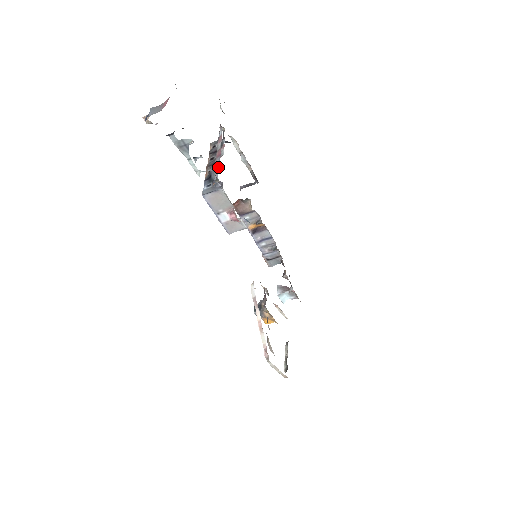
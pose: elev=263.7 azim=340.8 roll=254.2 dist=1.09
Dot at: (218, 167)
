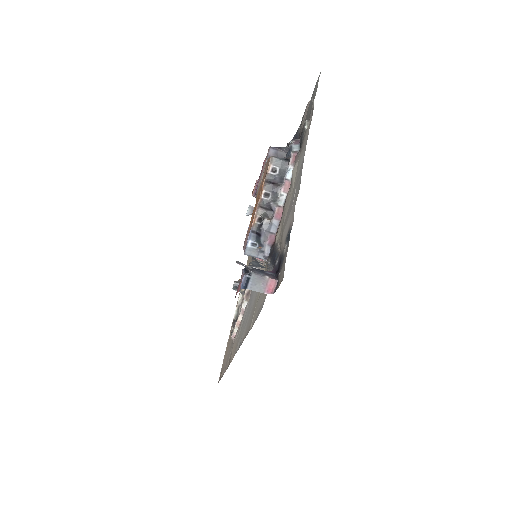
Dot at: (272, 239)
